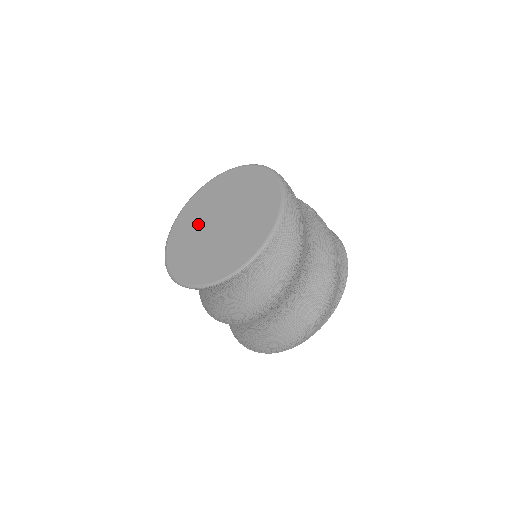
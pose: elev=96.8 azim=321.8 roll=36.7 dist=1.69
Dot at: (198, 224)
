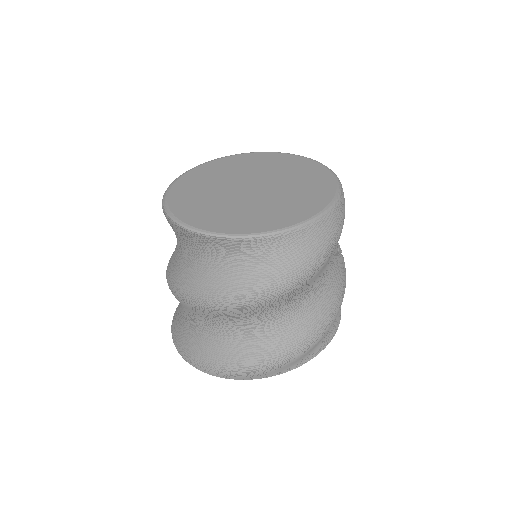
Dot at: (225, 178)
